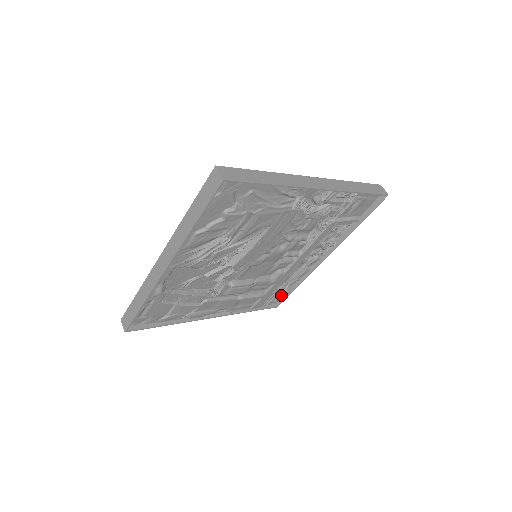
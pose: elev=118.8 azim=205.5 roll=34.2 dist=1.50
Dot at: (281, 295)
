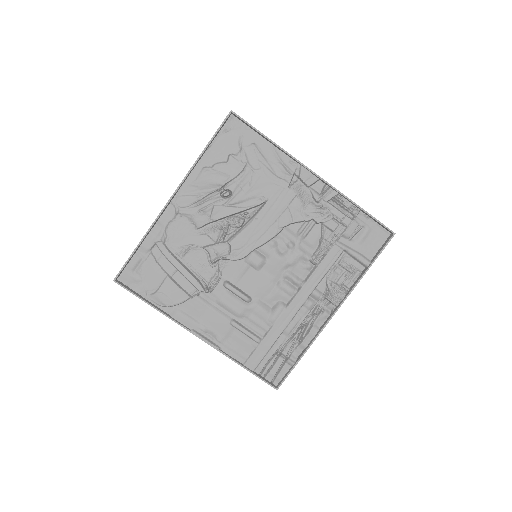
Dot at: (283, 367)
